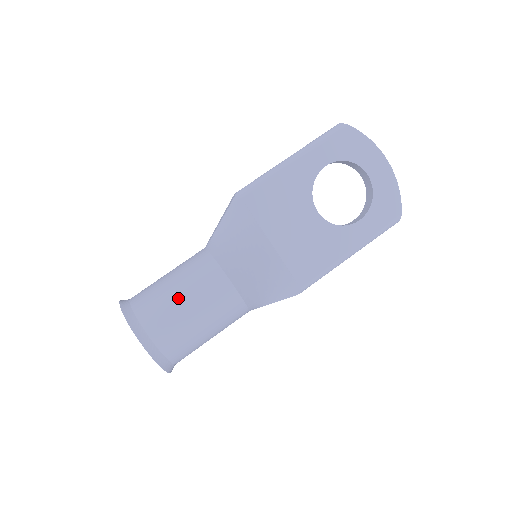
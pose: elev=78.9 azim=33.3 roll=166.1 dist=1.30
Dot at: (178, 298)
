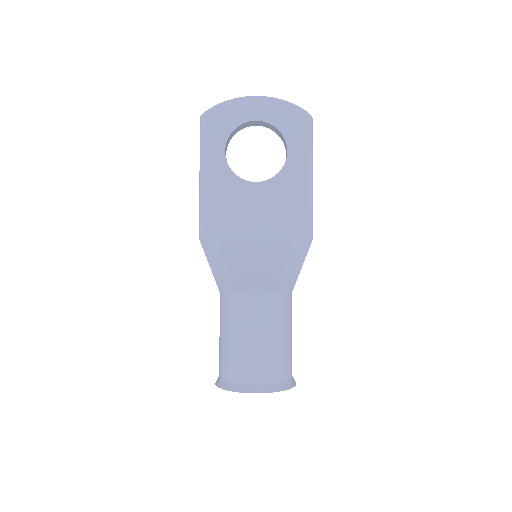
Dot at: (238, 342)
